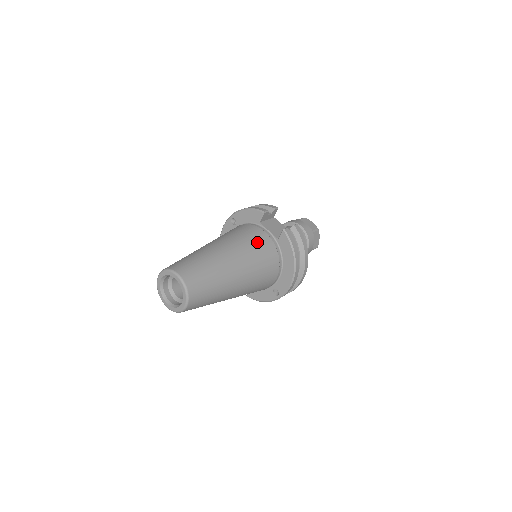
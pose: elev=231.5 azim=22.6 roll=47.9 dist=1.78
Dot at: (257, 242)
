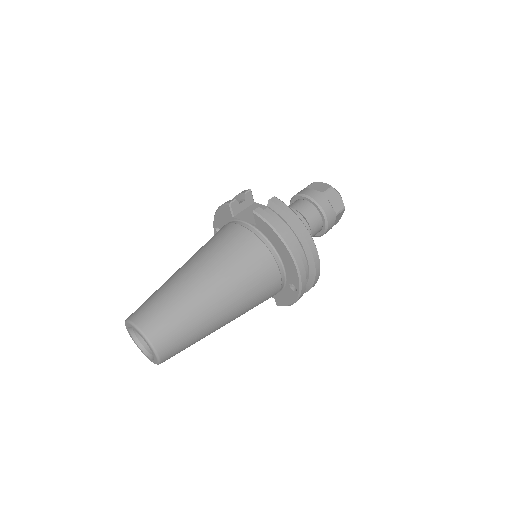
Dot at: (229, 241)
